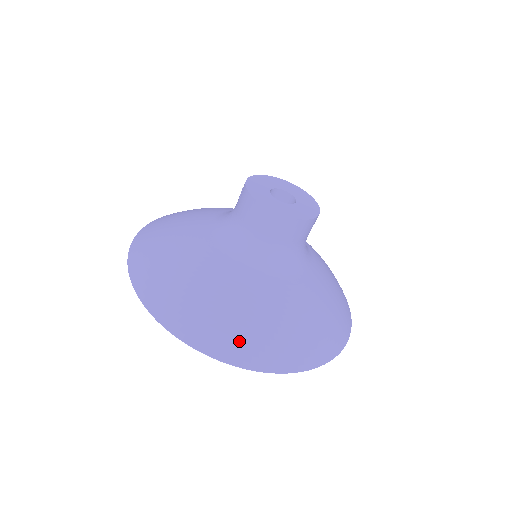
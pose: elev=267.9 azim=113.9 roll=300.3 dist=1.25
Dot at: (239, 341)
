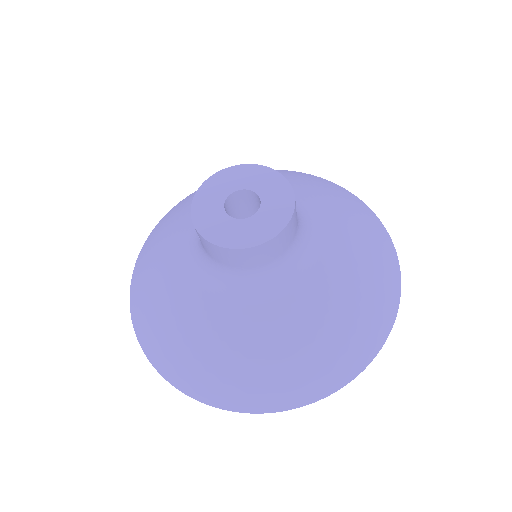
Dot at: (289, 385)
